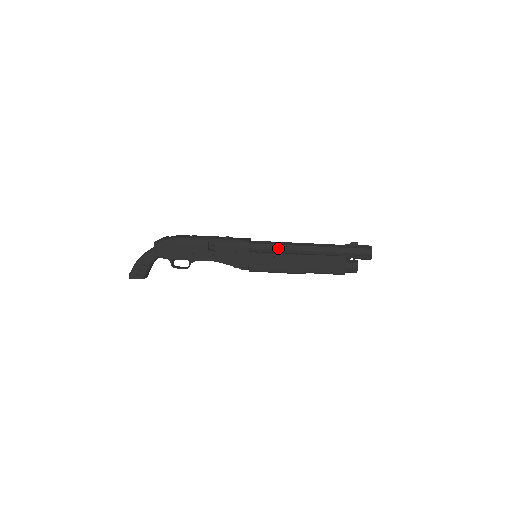
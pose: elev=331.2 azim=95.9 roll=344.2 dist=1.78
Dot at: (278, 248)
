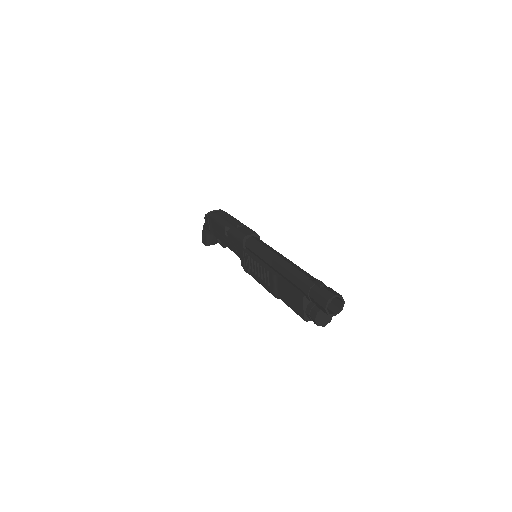
Dot at: (260, 255)
